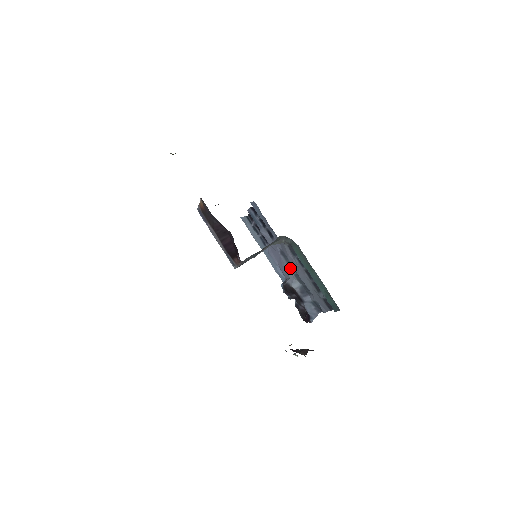
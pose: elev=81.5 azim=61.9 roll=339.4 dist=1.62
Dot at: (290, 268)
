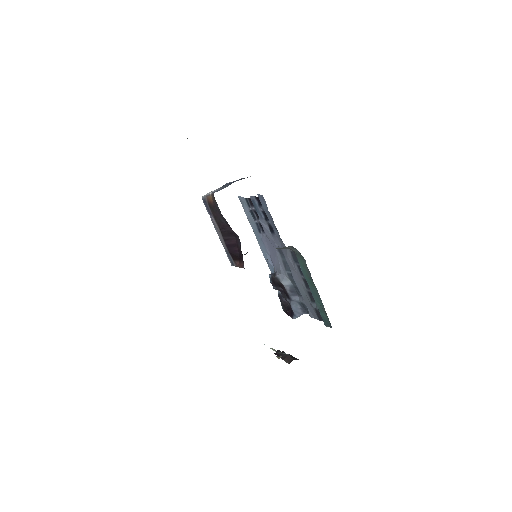
Dot at: (284, 266)
